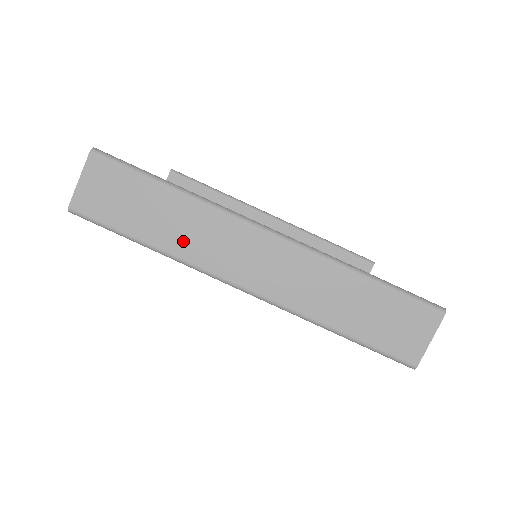
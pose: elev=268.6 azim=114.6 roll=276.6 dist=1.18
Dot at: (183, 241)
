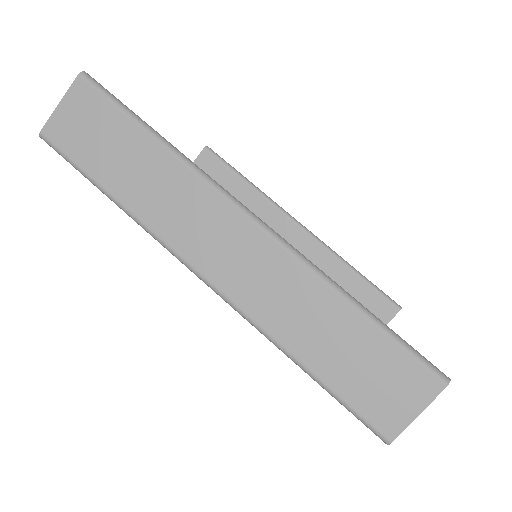
Dot at: (150, 202)
